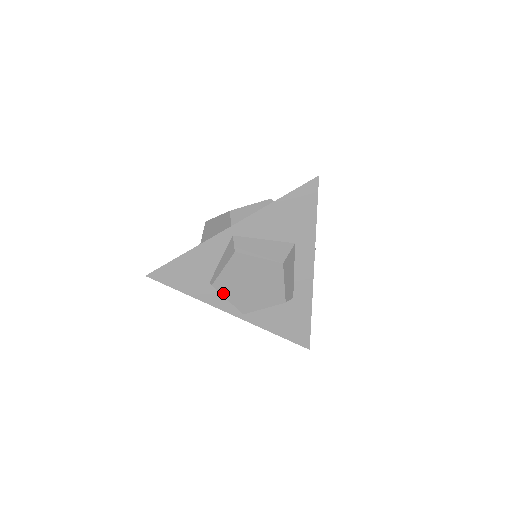
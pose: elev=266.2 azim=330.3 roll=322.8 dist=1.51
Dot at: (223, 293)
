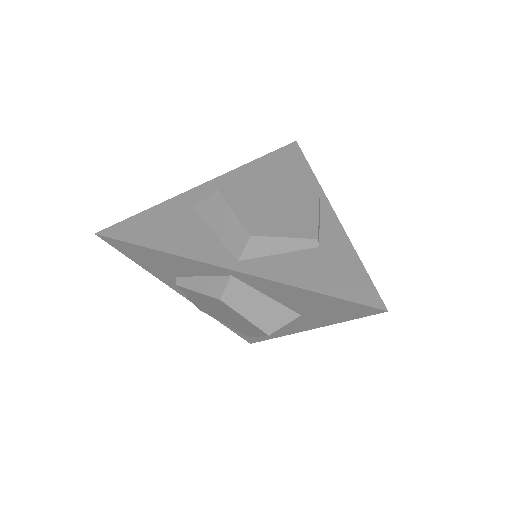
Dot at: (186, 294)
